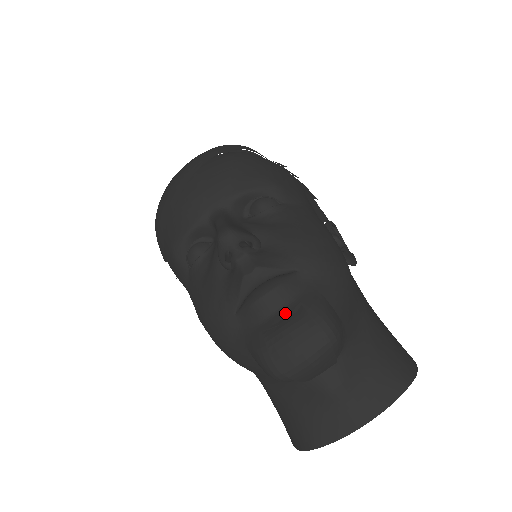
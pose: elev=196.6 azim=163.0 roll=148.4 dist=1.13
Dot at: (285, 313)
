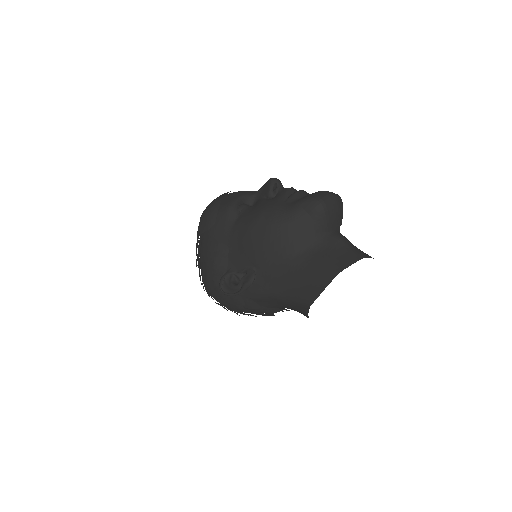
Dot at: occluded
